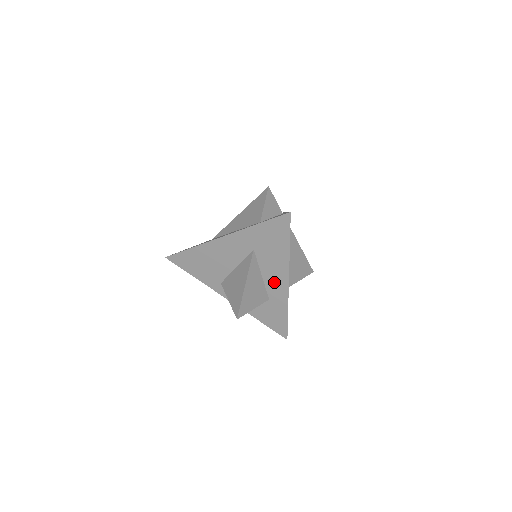
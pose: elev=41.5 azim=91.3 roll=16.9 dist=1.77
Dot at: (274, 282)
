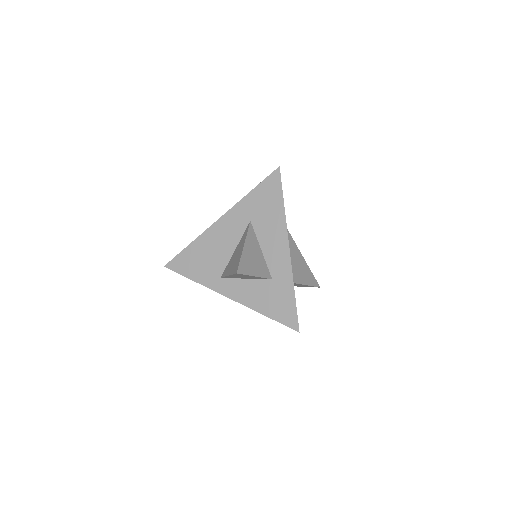
Dot at: (274, 253)
